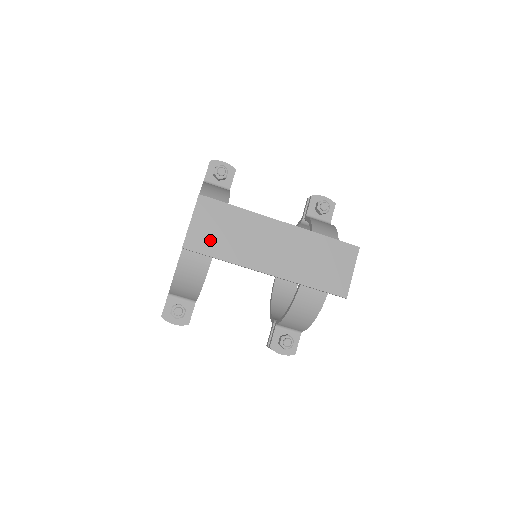
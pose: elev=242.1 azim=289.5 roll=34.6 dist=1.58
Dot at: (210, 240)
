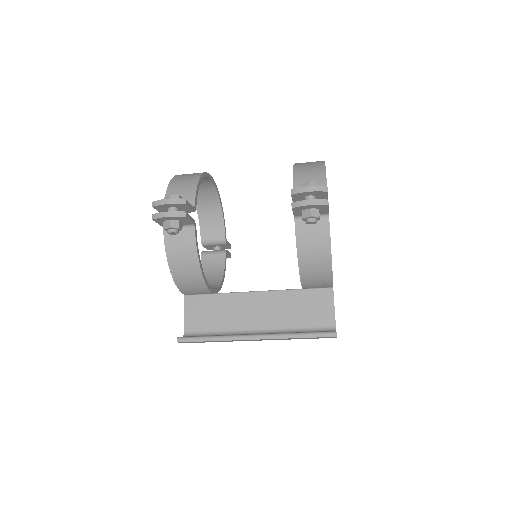
Dot at: occluded
